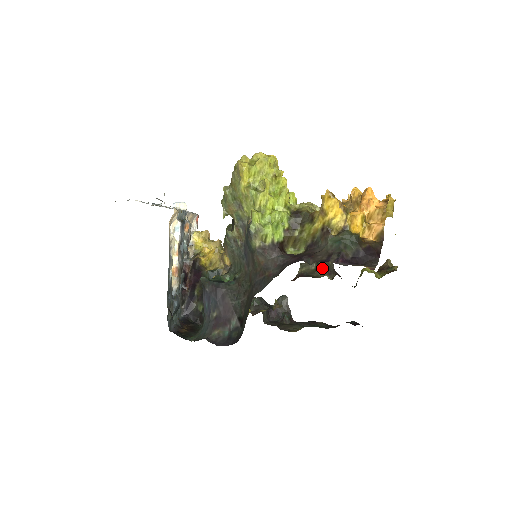
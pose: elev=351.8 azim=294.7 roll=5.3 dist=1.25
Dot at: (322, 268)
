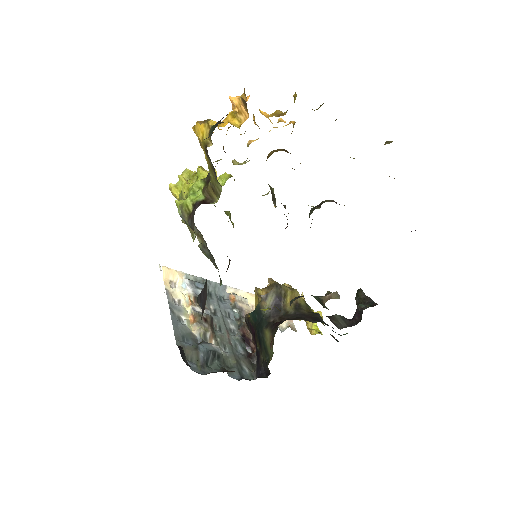
Dot at: (313, 209)
